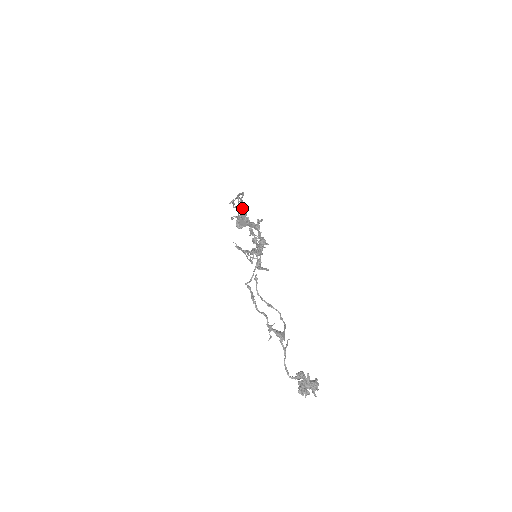
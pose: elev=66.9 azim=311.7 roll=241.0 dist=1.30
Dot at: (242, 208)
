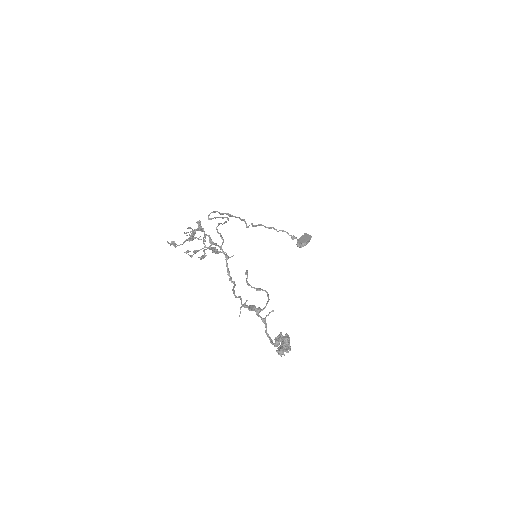
Dot at: (222, 224)
